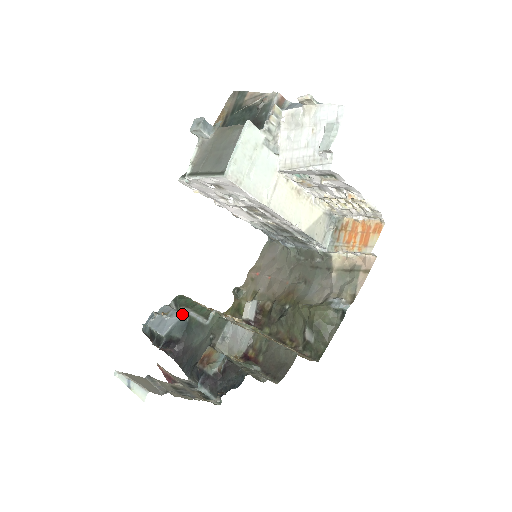
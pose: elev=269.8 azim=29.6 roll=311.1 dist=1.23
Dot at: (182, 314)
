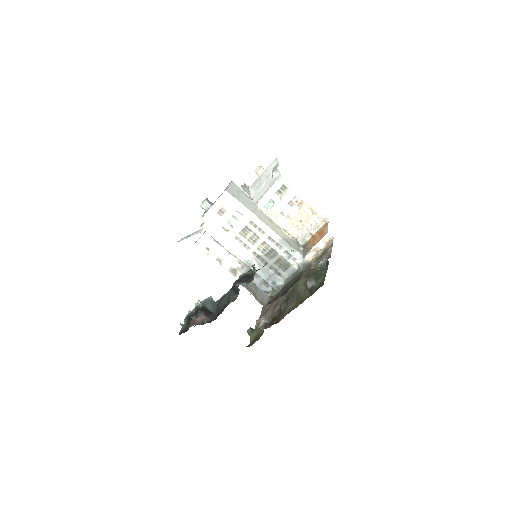
Dot at: occluded
